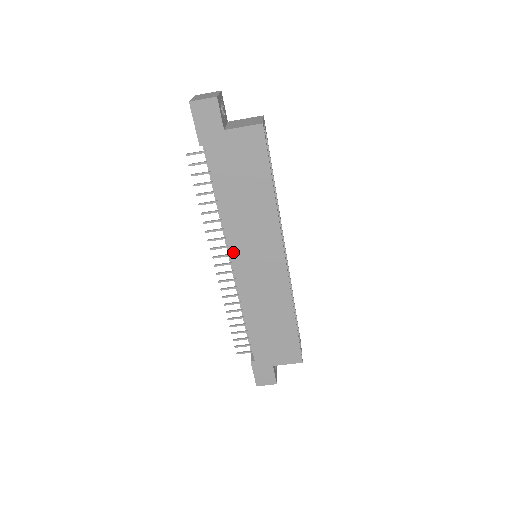
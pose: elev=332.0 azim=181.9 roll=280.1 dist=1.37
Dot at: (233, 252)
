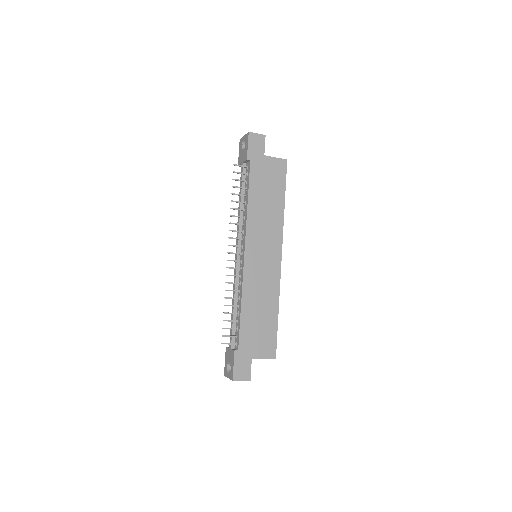
Dot at: (248, 241)
